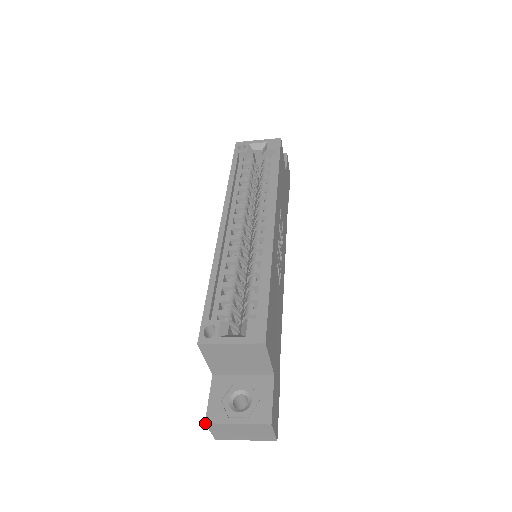
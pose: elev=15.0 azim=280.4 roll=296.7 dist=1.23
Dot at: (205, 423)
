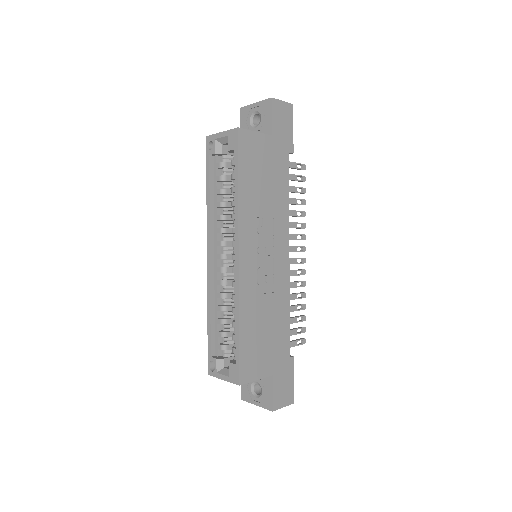
Dot at: (241, 399)
